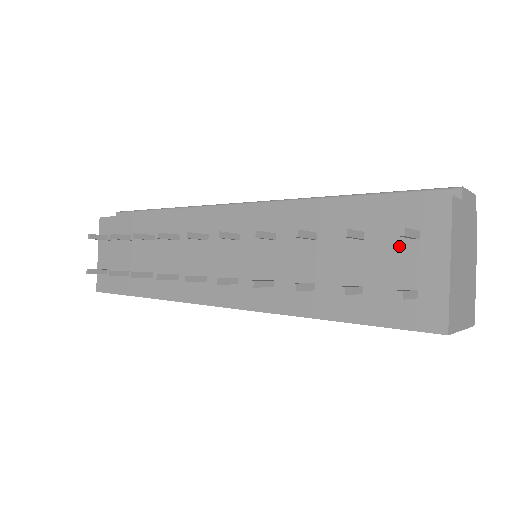
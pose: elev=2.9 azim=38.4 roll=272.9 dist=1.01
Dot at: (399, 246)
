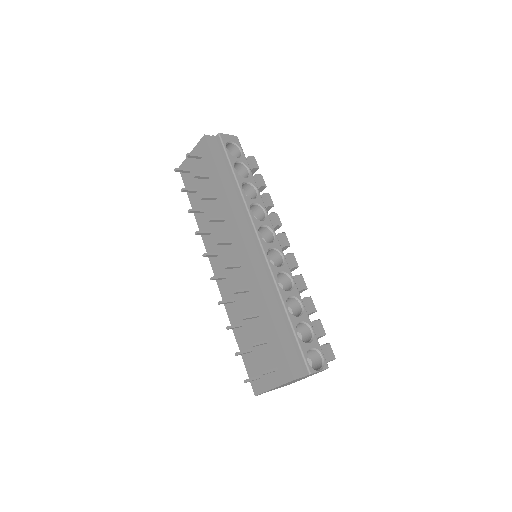
Dot at: (270, 363)
